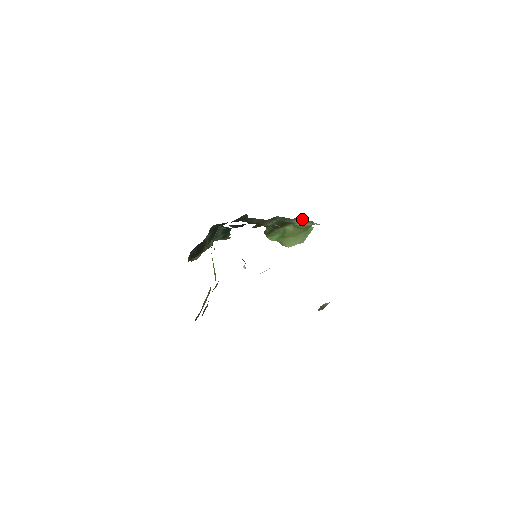
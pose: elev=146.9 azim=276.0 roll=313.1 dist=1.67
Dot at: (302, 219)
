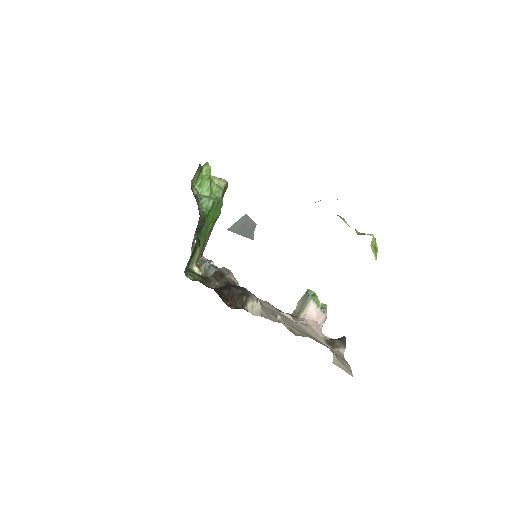
Dot at: occluded
